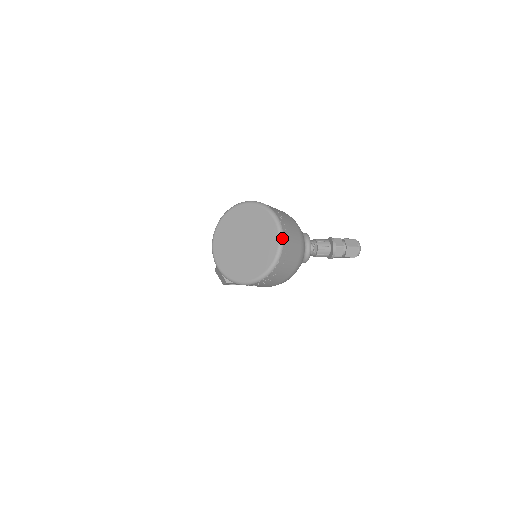
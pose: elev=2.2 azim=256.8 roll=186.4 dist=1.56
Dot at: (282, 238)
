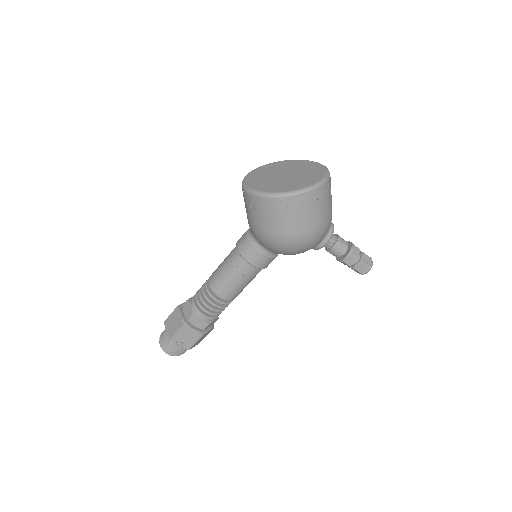
Dot at: (329, 172)
